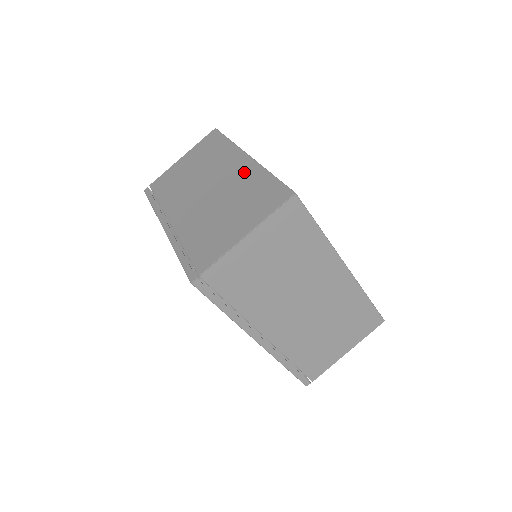
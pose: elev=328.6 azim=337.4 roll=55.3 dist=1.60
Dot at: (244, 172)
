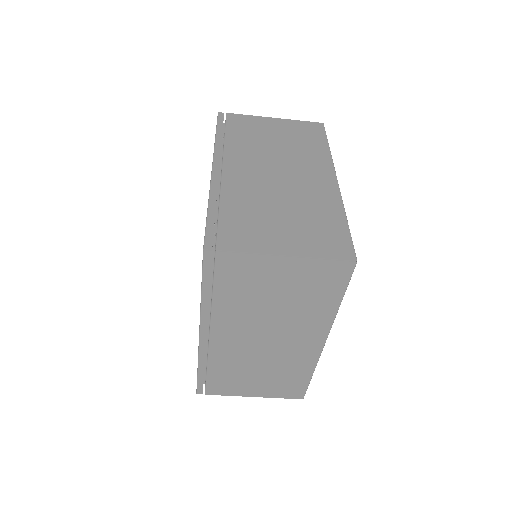
Dot at: (323, 192)
